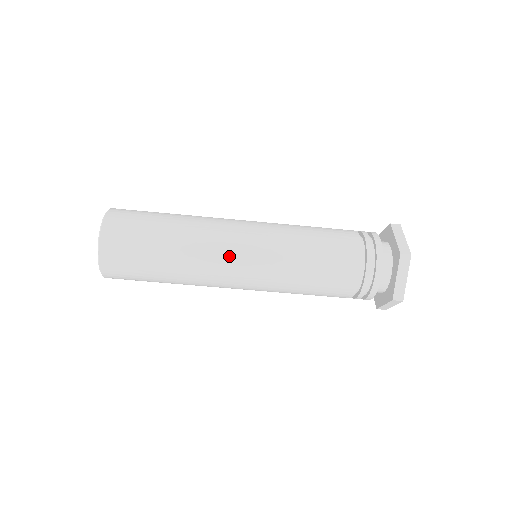
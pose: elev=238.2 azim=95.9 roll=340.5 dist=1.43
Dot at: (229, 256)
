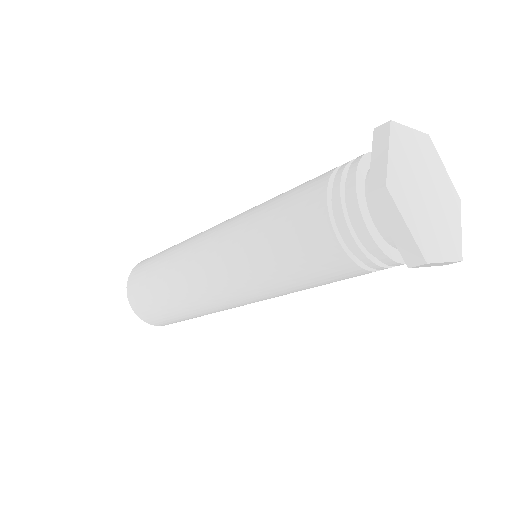
Dot at: (205, 282)
